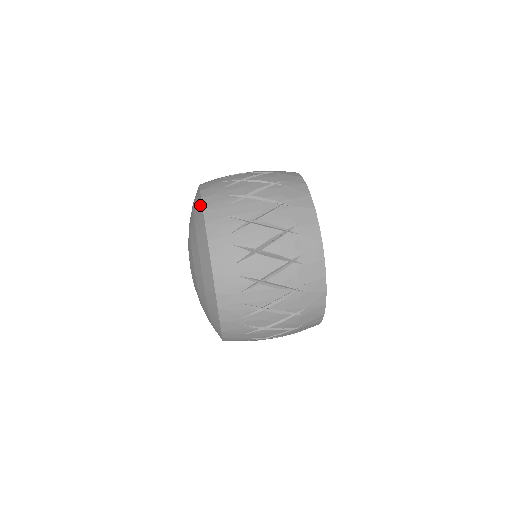
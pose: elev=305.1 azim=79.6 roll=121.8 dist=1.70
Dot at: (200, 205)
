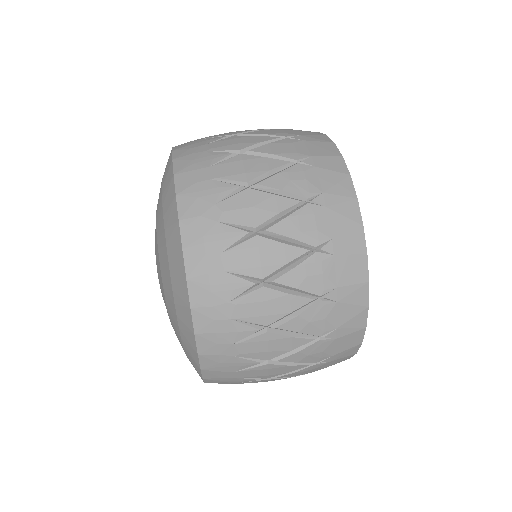
Dot at: (177, 233)
